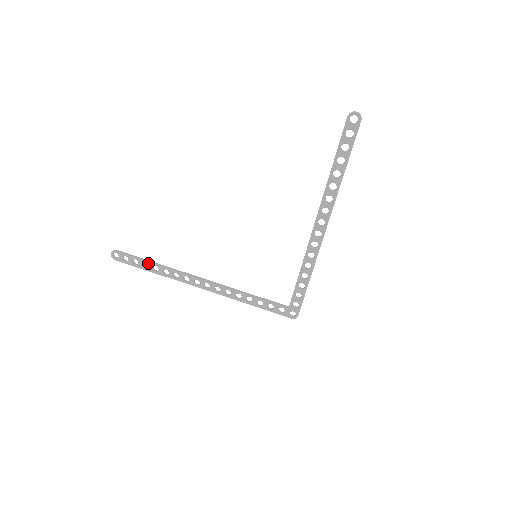
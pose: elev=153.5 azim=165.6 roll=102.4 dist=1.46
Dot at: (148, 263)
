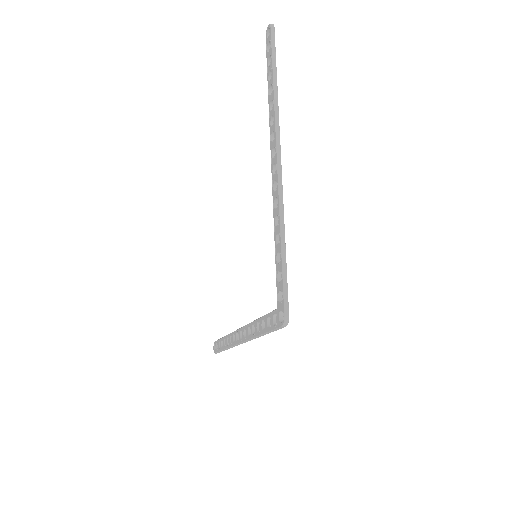
Dot at: (223, 339)
